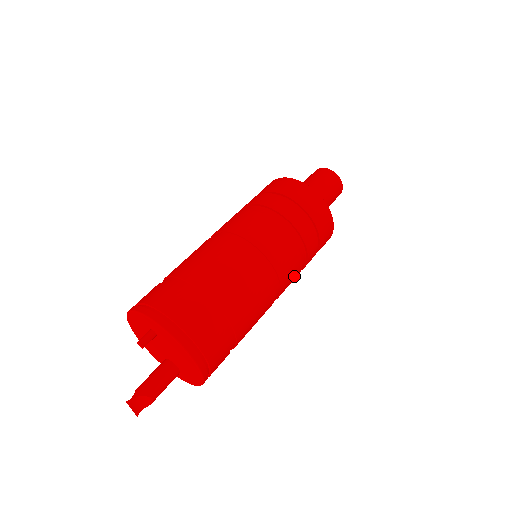
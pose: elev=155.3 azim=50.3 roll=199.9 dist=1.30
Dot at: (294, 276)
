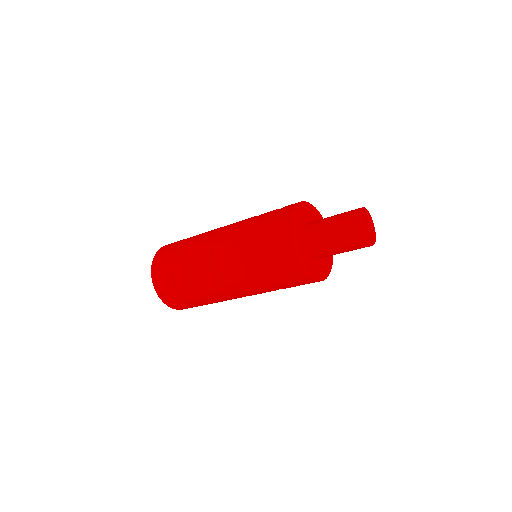
Dot at: (264, 292)
